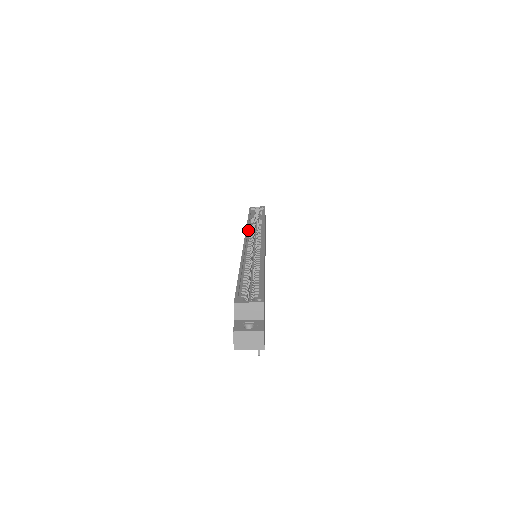
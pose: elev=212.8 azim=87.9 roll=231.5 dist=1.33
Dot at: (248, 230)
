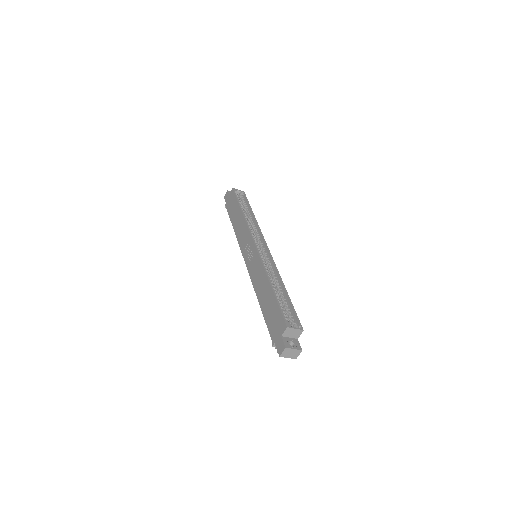
Dot at: (248, 227)
